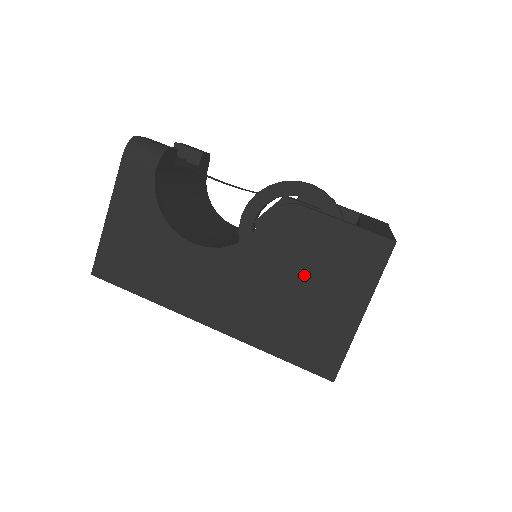
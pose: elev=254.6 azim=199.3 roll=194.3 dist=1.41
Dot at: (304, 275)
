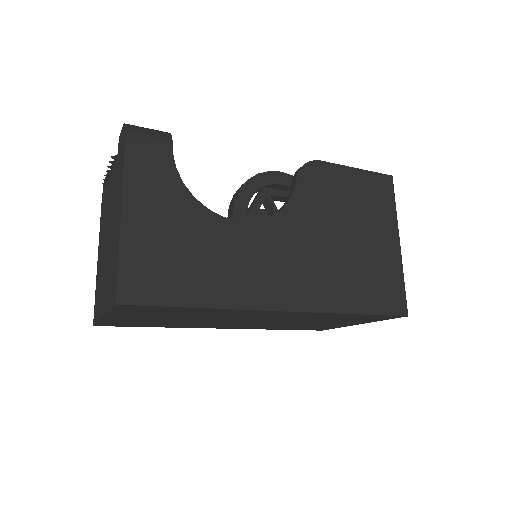
Dot at: (347, 222)
